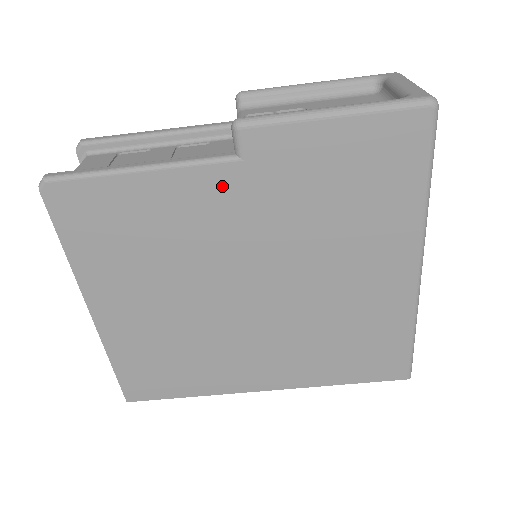
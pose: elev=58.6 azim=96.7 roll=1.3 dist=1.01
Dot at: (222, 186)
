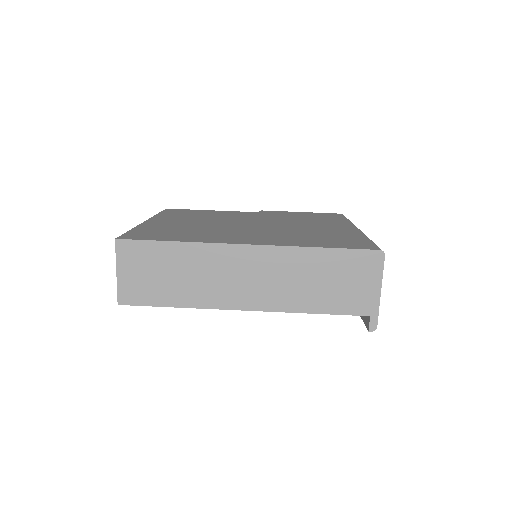
Dot at: occluded
